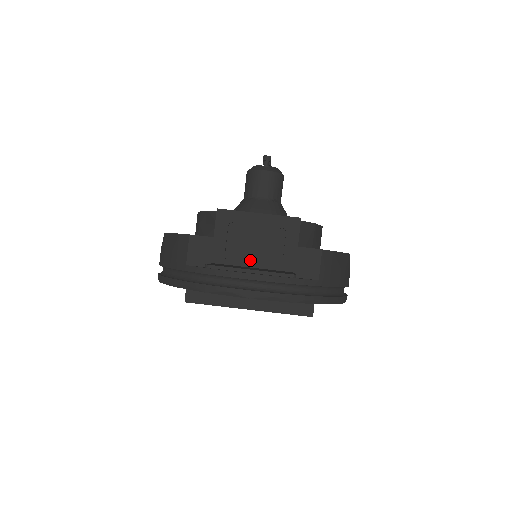
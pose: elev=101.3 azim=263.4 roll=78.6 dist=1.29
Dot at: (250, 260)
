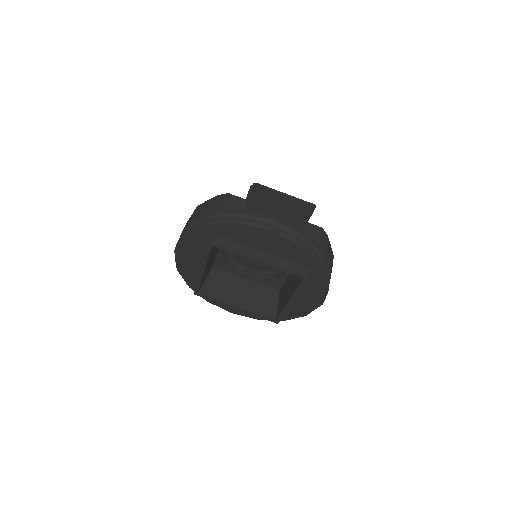
Dot at: occluded
